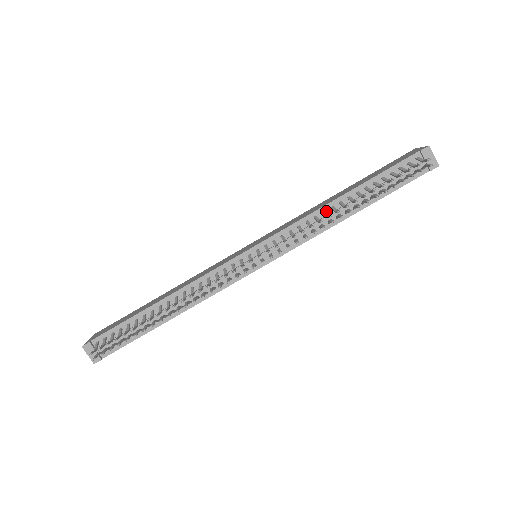
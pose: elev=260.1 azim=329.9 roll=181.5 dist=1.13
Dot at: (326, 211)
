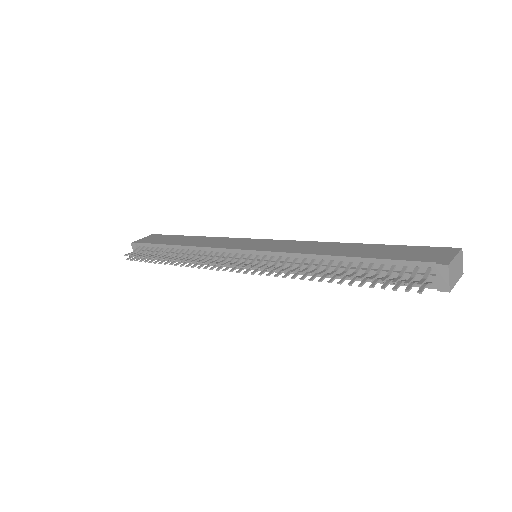
Dot at: (317, 260)
